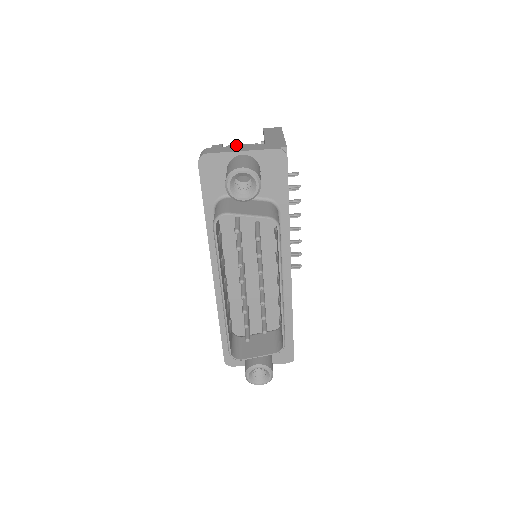
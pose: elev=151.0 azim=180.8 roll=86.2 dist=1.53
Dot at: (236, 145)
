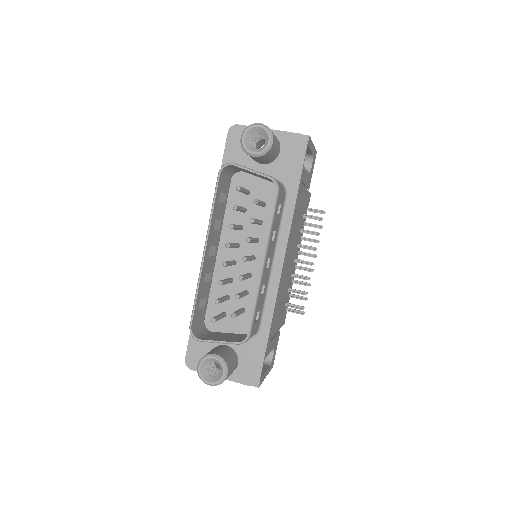
Dot at: occluded
